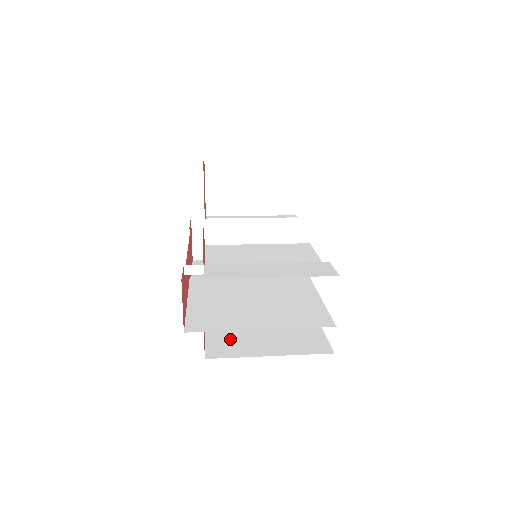
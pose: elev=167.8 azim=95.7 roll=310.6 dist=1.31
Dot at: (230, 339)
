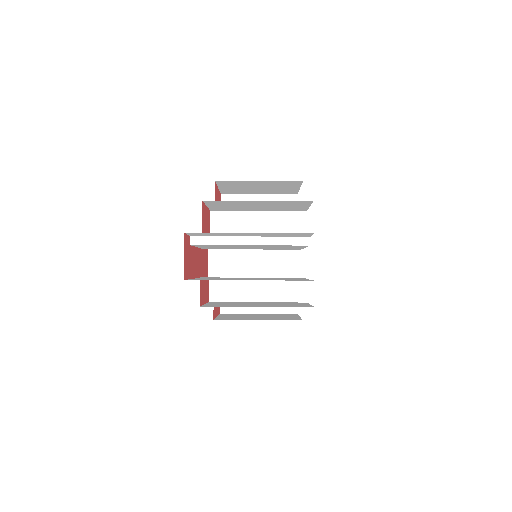
Dot at: (226, 304)
